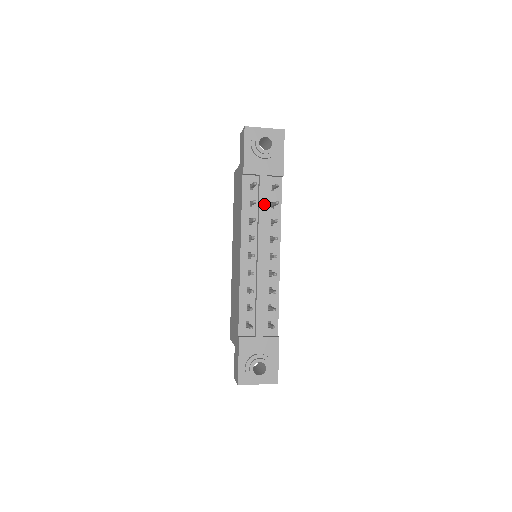
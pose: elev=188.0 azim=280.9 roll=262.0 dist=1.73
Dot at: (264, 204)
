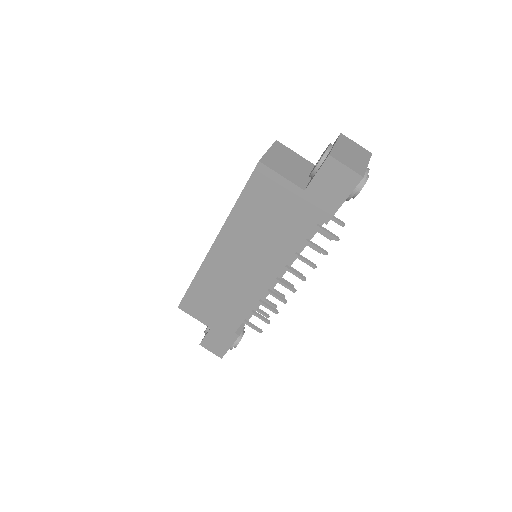
Dot at: occluded
